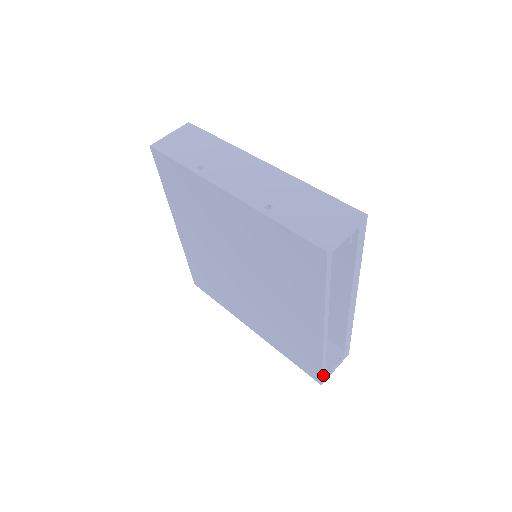
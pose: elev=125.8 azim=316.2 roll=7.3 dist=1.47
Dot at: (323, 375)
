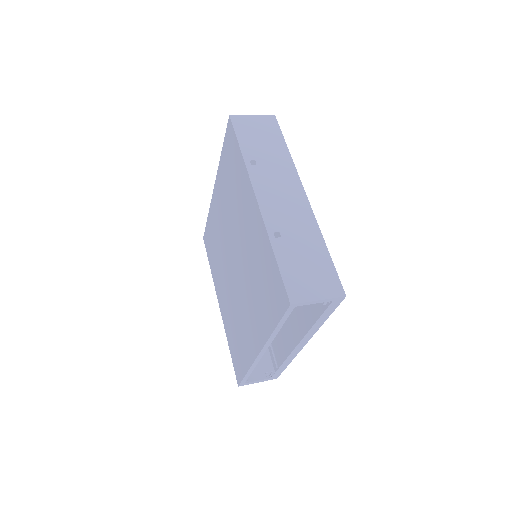
Dot at: (244, 381)
